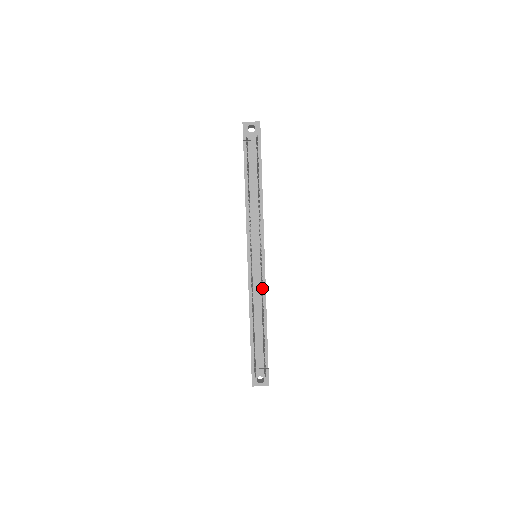
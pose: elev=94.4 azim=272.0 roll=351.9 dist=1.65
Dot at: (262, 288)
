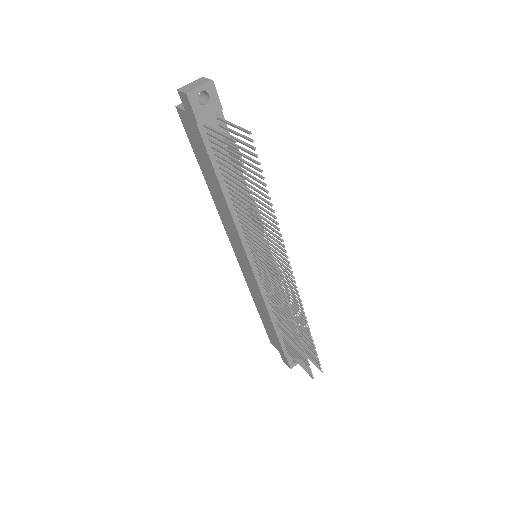
Dot at: (288, 295)
